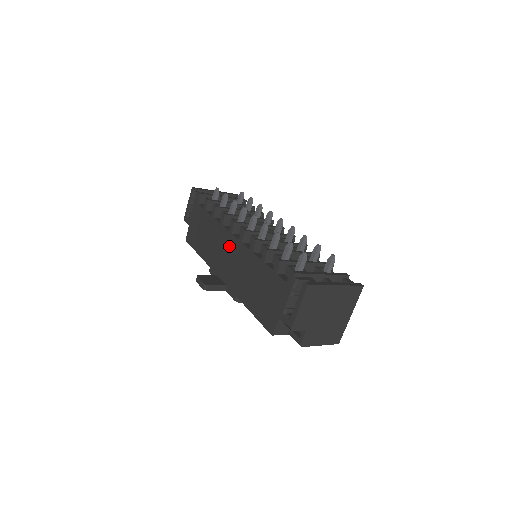
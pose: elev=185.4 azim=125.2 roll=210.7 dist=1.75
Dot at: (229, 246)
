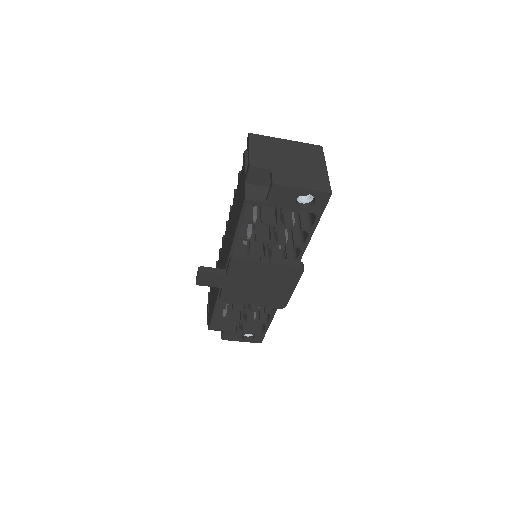
Dot at: (223, 250)
